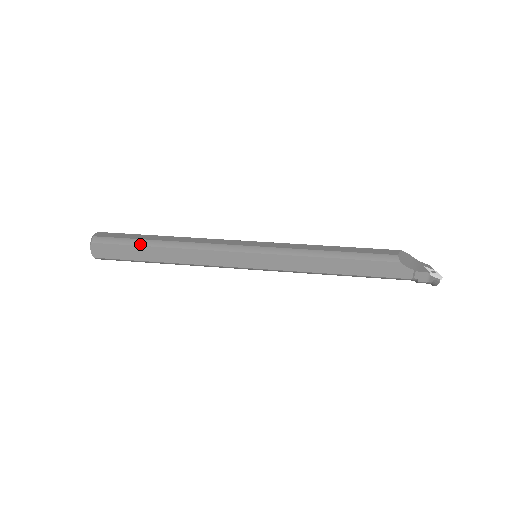
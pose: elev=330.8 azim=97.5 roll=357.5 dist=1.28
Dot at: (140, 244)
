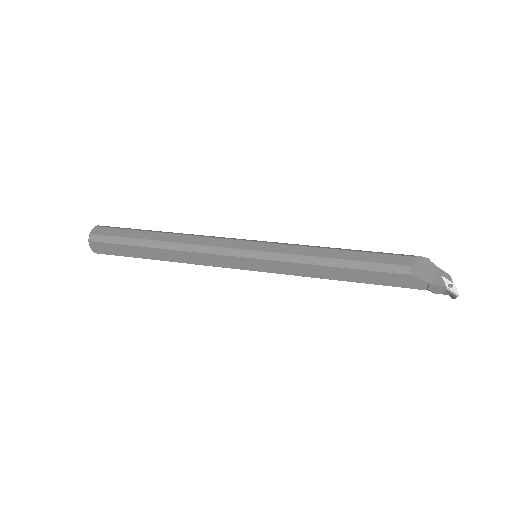
Dot at: (136, 244)
